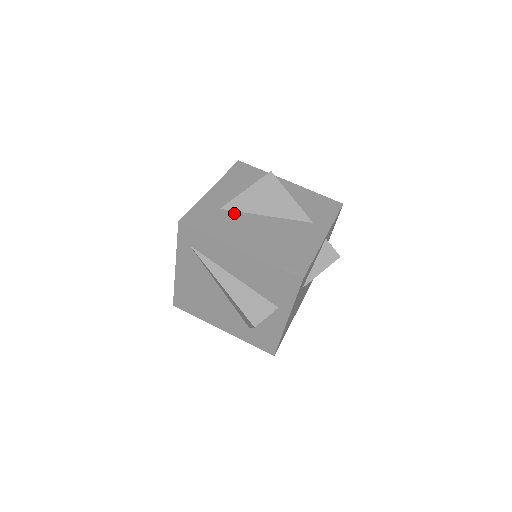
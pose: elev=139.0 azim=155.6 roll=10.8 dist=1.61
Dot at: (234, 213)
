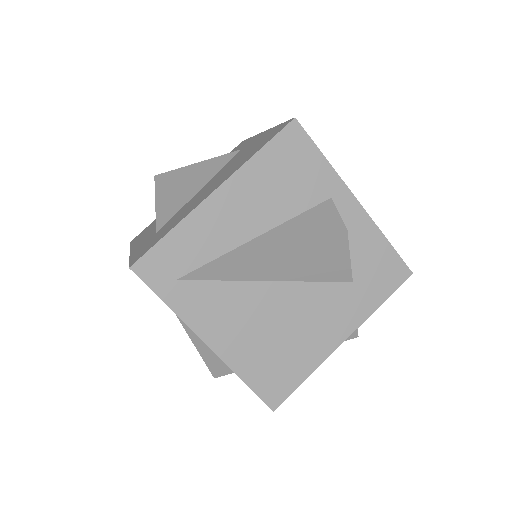
Dot at: (172, 218)
